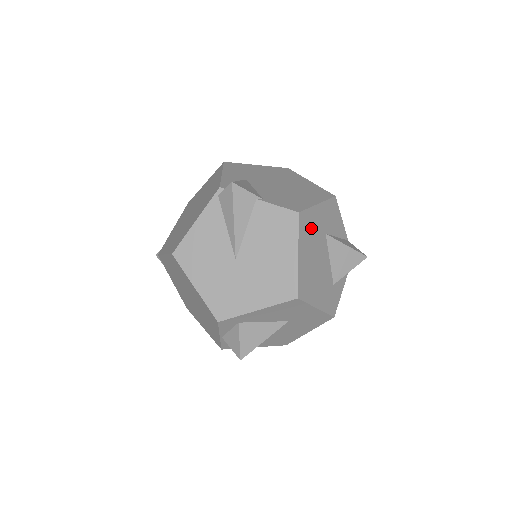
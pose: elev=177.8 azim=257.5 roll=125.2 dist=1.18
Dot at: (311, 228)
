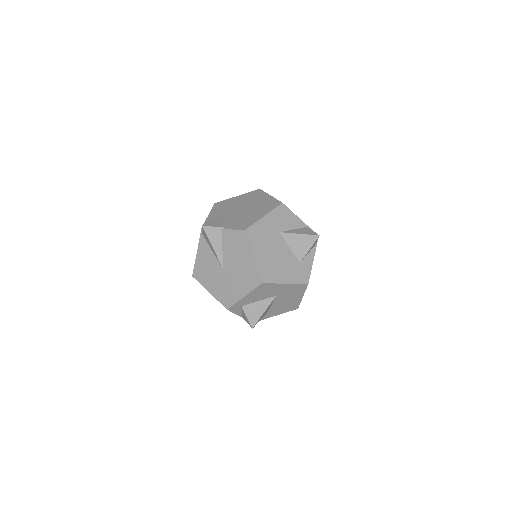
Dot at: (262, 235)
